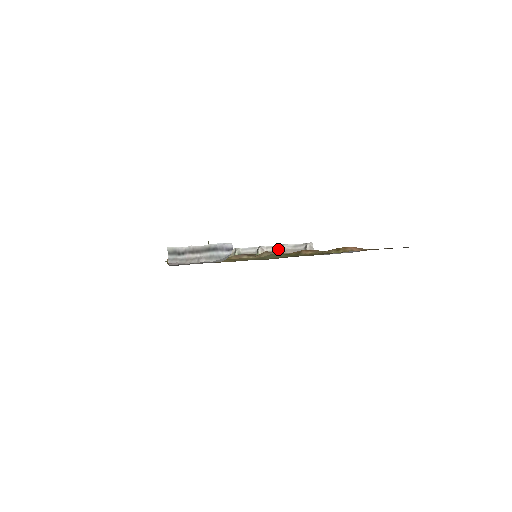
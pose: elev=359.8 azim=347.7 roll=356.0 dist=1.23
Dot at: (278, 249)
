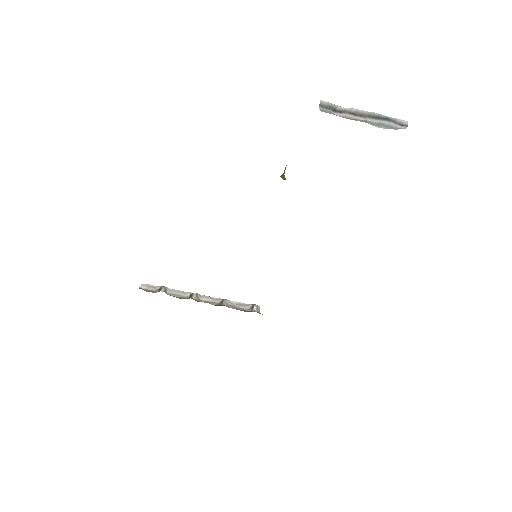
Dot at: (217, 301)
